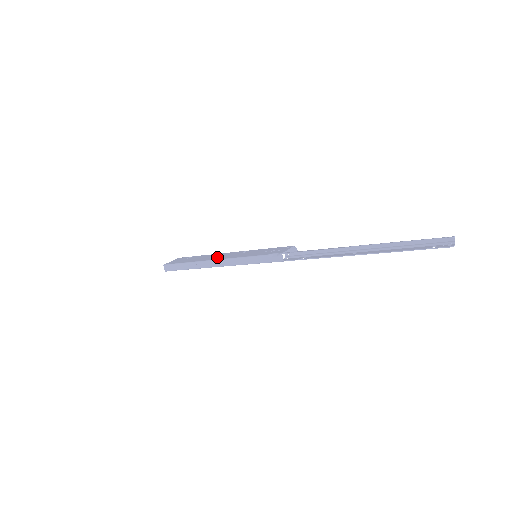
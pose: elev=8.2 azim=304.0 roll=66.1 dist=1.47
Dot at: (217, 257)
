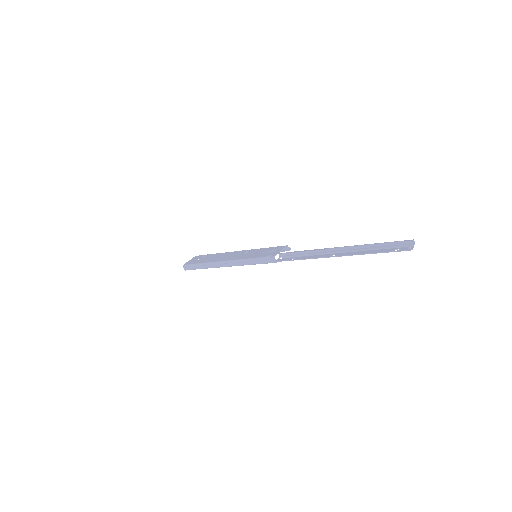
Dot at: (225, 258)
